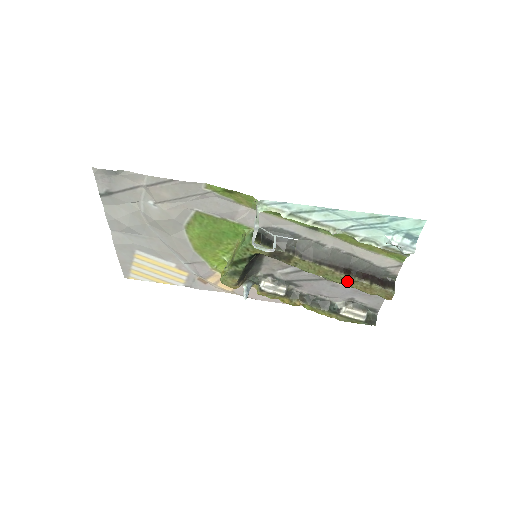
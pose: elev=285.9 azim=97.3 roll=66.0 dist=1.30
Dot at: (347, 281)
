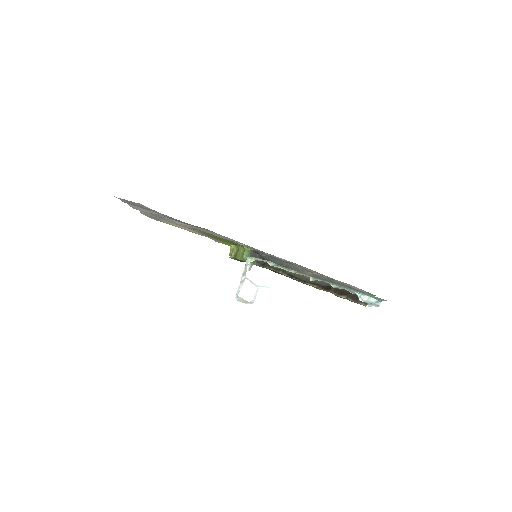
Dot at: occluded
